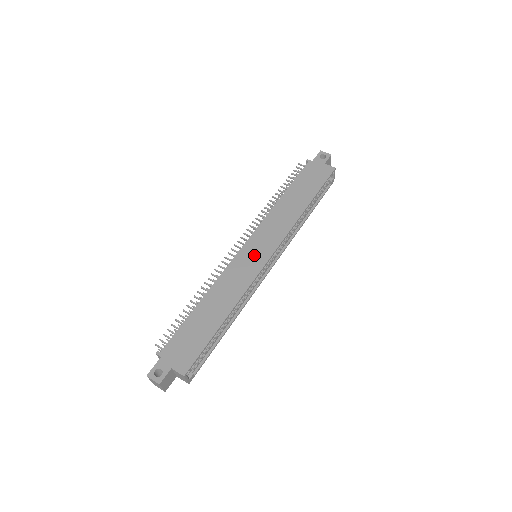
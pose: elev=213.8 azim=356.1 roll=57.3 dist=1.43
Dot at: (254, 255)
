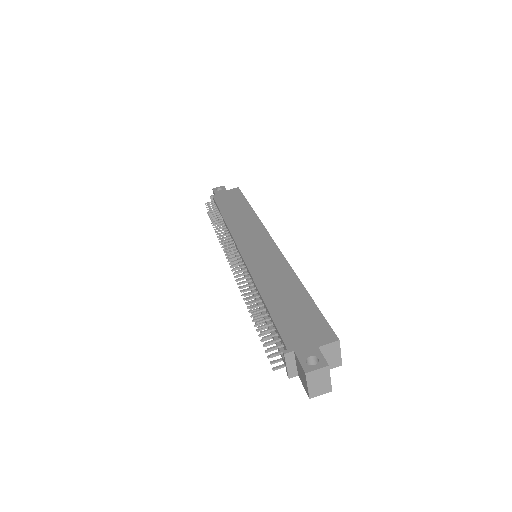
Dot at: (258, 248)
